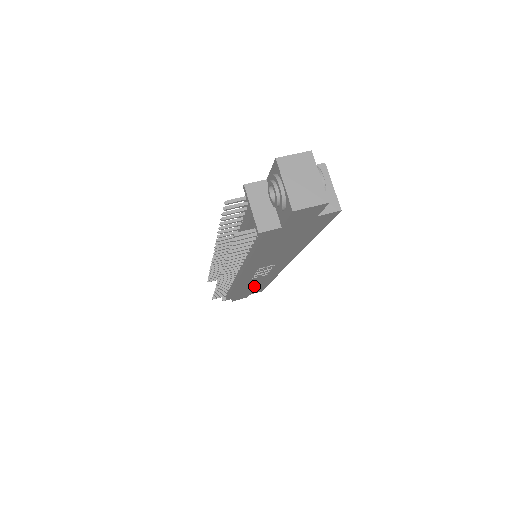
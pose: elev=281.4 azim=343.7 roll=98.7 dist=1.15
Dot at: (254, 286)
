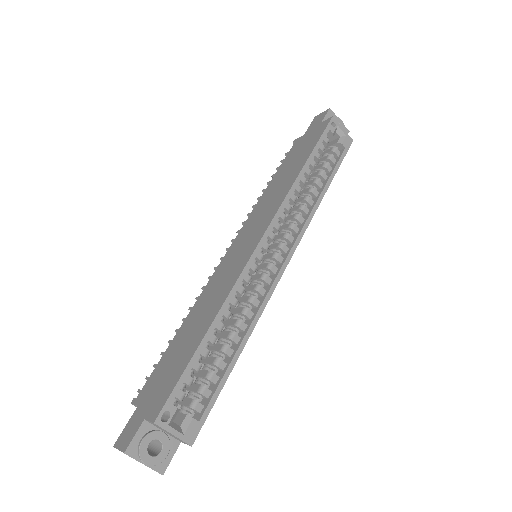
Dot at: occluded
